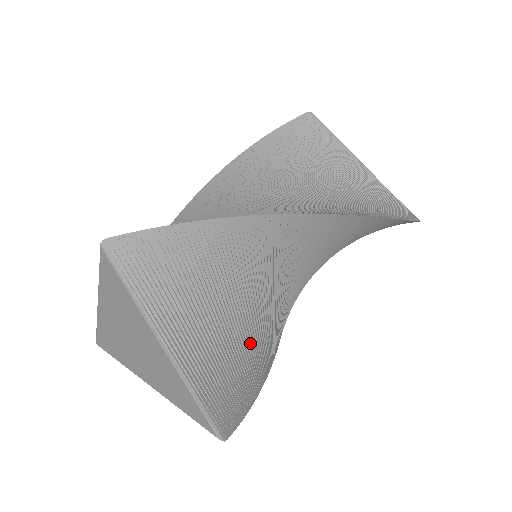
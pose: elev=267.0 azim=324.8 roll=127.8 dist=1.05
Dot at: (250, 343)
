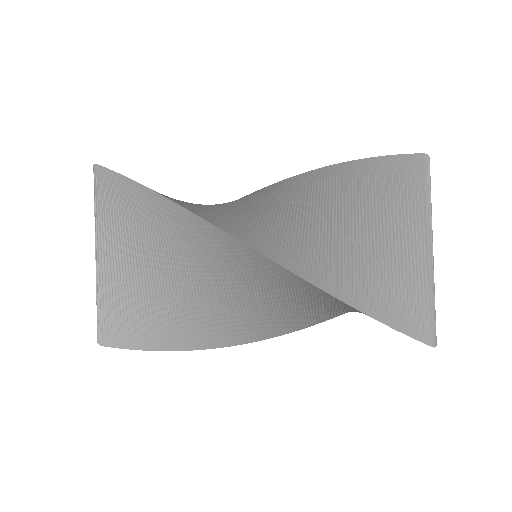
Dot at: (174, 307)
